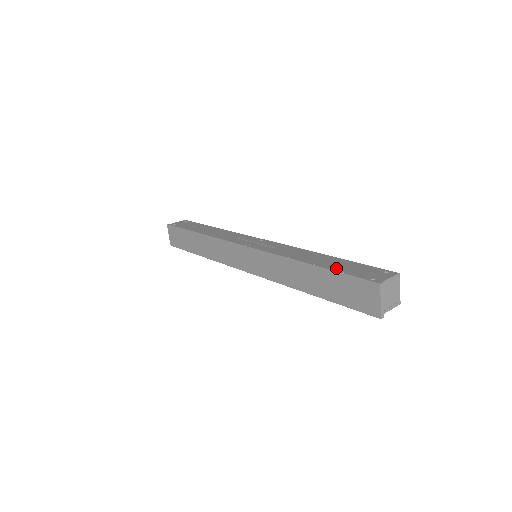
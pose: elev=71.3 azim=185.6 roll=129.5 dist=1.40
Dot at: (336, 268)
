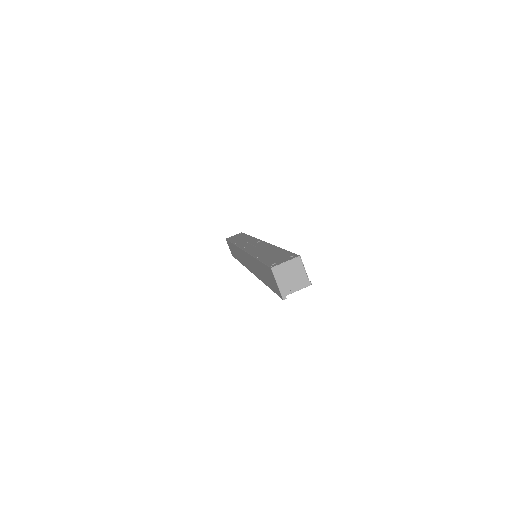
Dot at: (265, 258)
